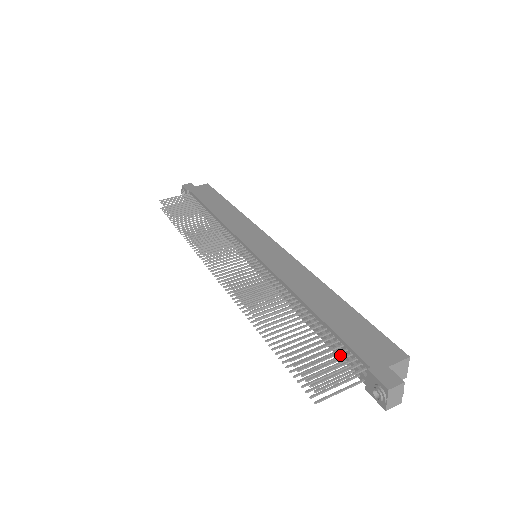
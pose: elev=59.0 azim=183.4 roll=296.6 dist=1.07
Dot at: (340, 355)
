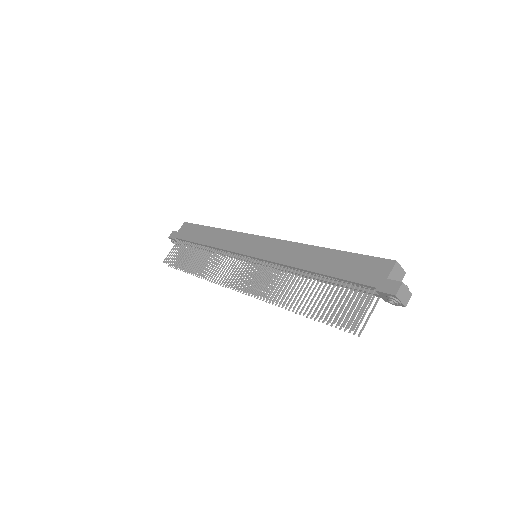
Dot at: (355, 290)
